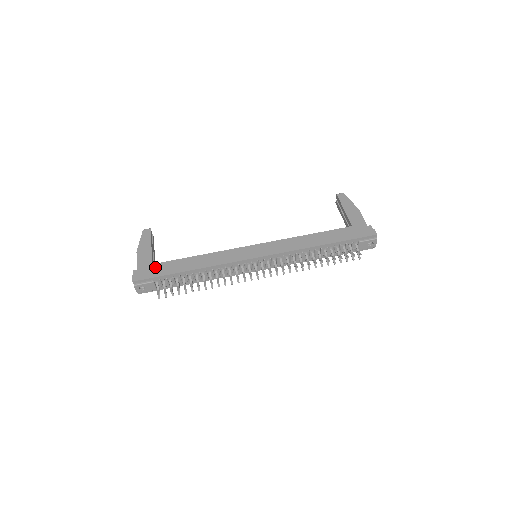
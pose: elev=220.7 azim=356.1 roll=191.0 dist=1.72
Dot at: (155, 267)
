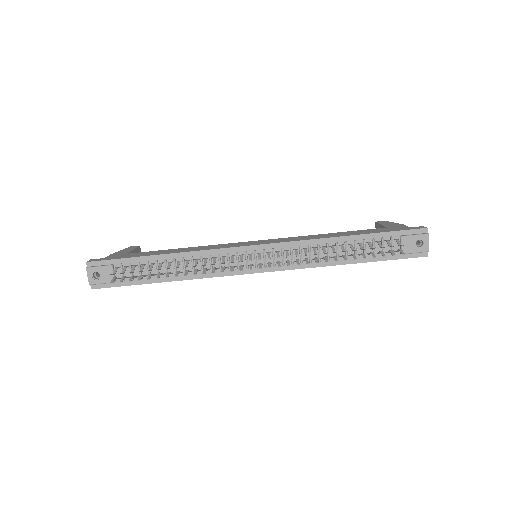
Dot at: (122, 255)
